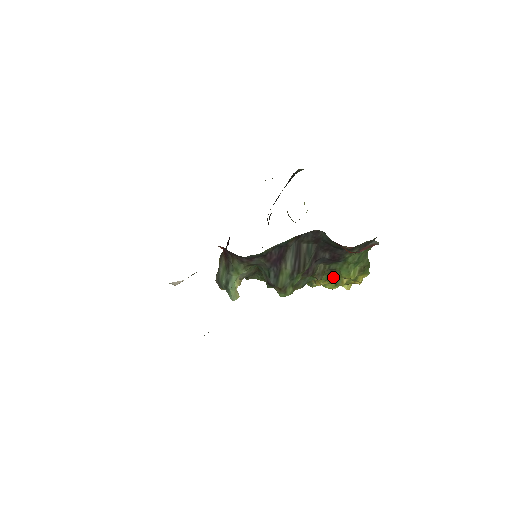
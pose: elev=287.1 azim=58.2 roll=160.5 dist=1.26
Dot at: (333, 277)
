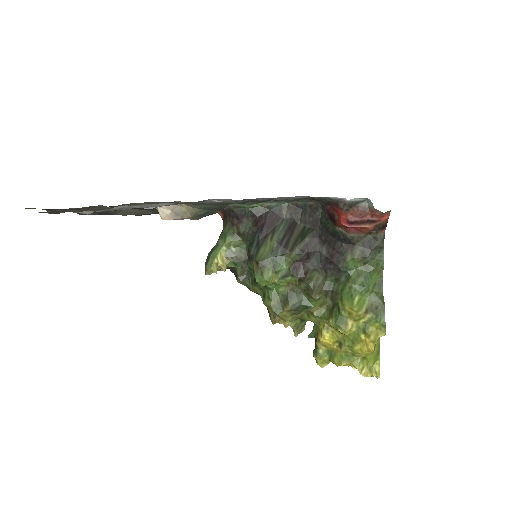
Dot at: (335, 313)
